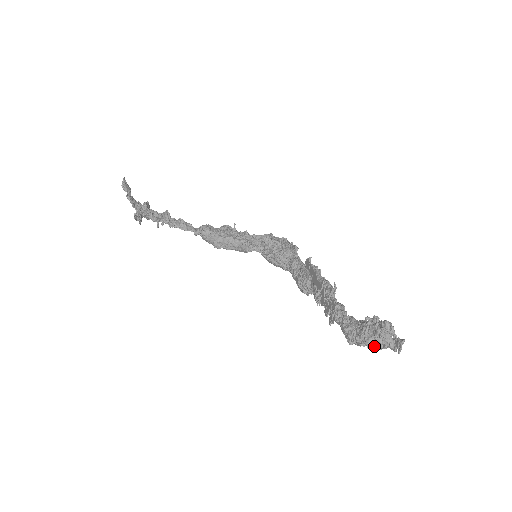
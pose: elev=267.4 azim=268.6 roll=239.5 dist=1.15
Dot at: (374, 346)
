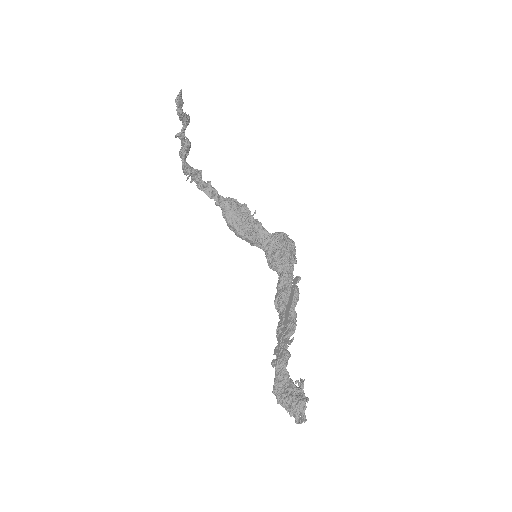
Dot at: occluded
